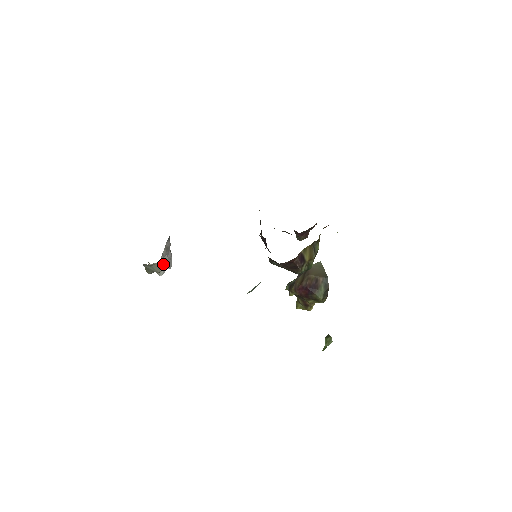
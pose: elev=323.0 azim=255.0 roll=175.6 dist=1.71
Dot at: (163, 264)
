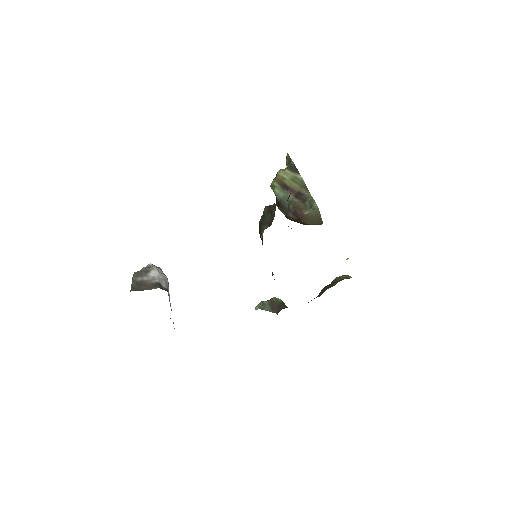
Dot at: occluded
